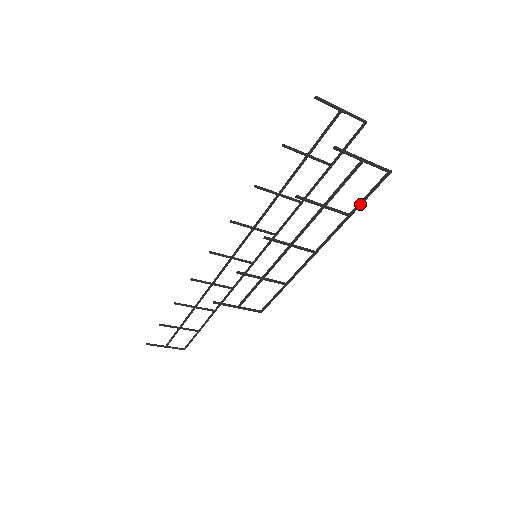
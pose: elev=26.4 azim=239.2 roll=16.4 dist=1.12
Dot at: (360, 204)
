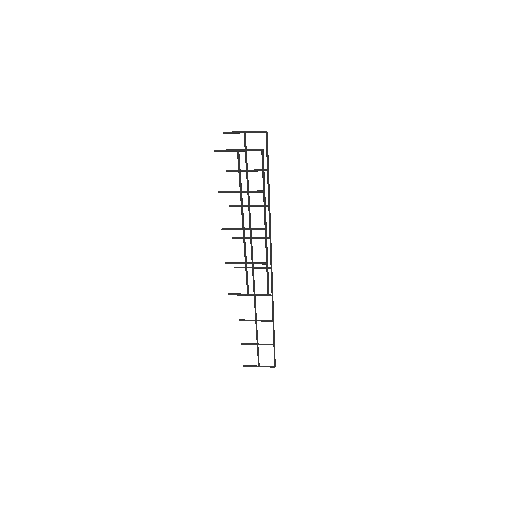
Dot at: (263, 180)
